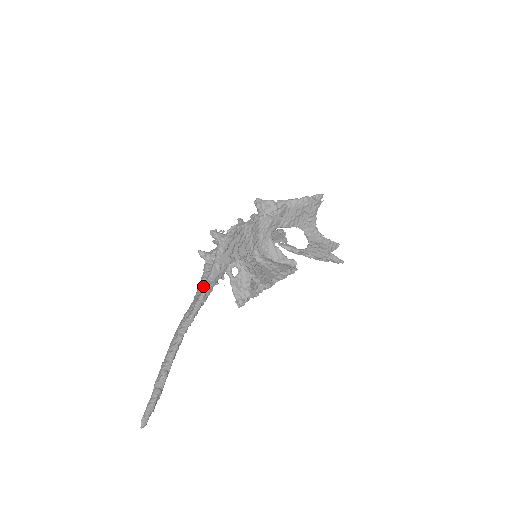
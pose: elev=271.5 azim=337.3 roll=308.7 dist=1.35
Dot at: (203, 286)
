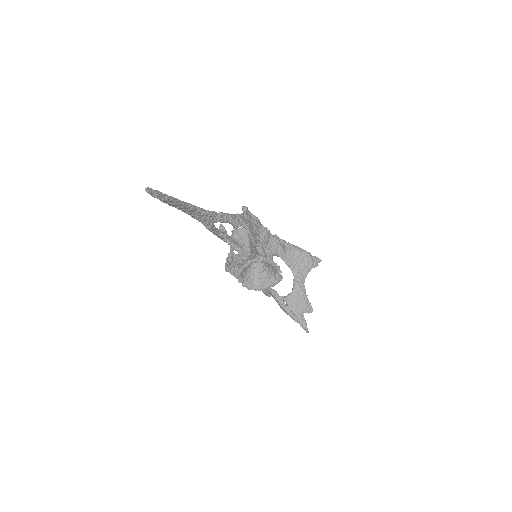
Dot at: (223, 213)
